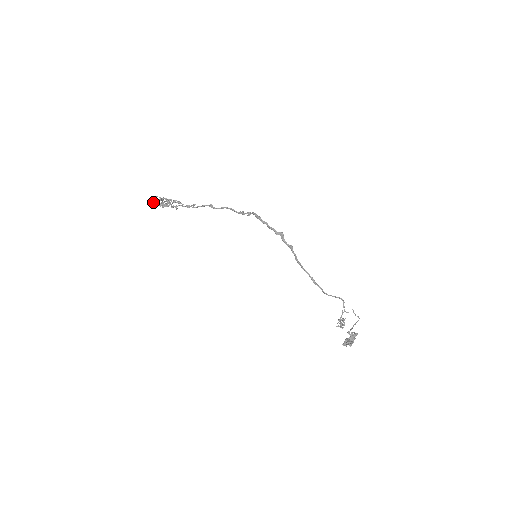
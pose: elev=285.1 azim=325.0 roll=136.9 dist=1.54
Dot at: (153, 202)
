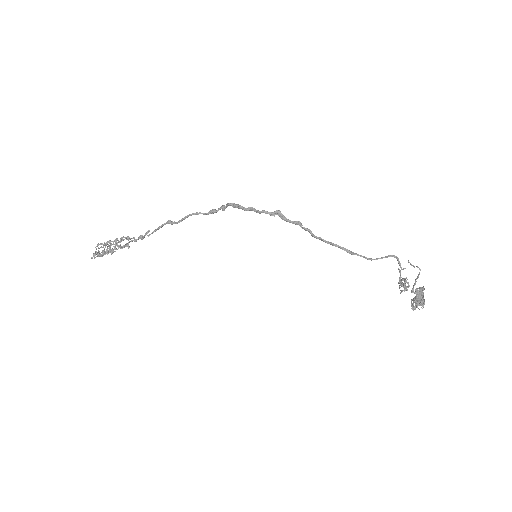
Dot at: (96, 253)
